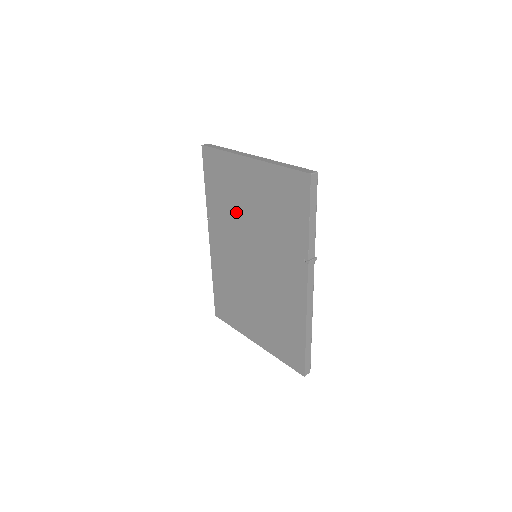
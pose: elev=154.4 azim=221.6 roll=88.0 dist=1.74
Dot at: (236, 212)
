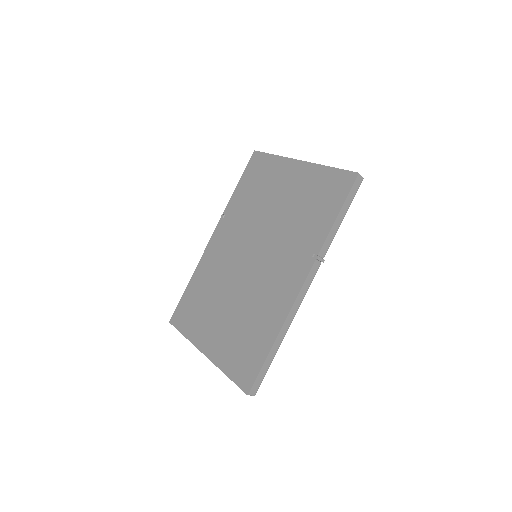
Dot at: (258, 209)
